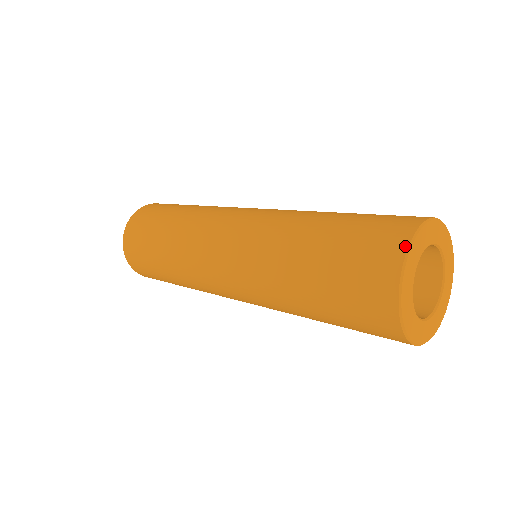
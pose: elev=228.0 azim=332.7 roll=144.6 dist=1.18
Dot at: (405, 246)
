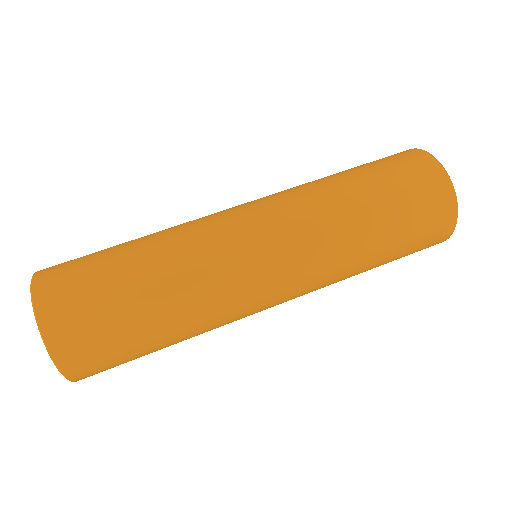
Dot at: (437, 162)
